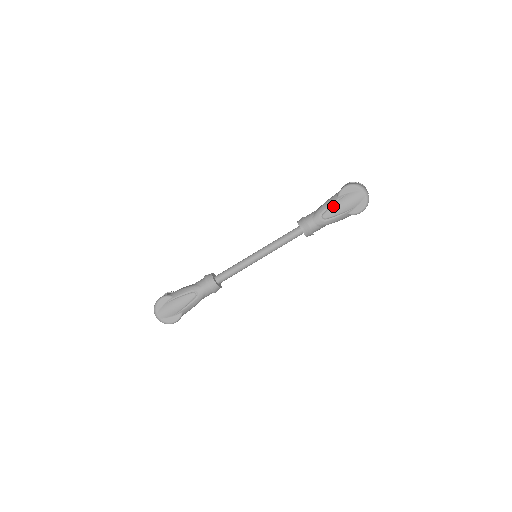
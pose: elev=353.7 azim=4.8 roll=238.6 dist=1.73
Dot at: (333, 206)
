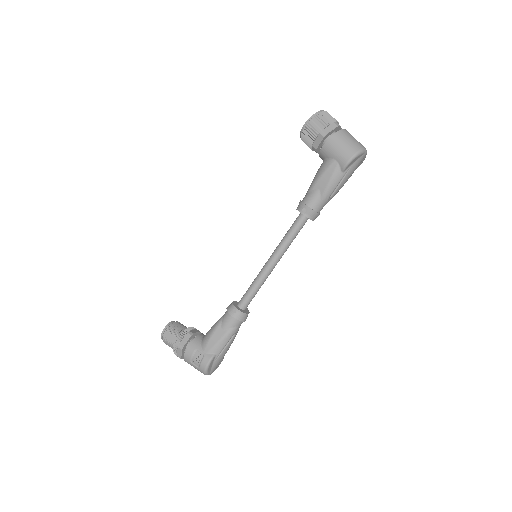
Dot at: (341, 185)
